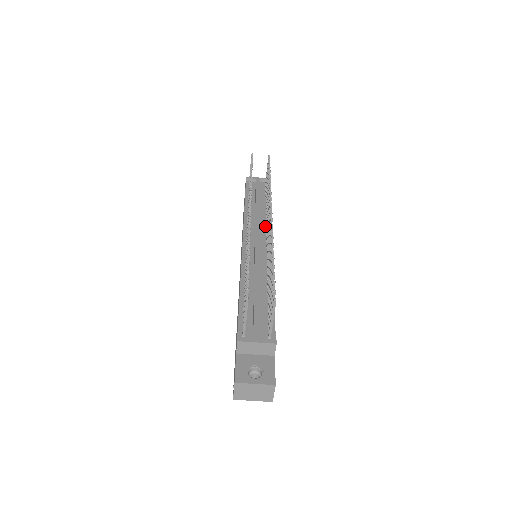
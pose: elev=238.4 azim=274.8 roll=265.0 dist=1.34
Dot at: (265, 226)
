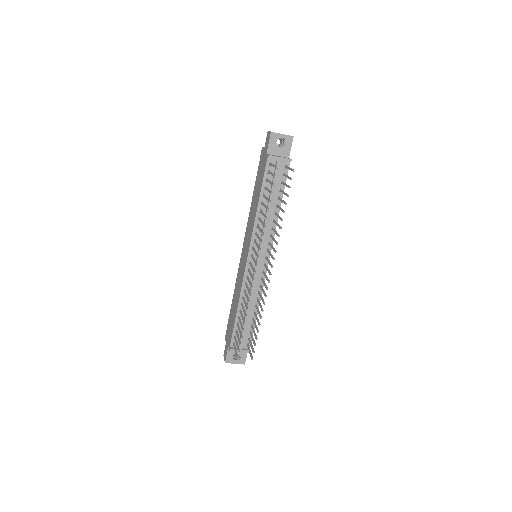
Dot at: (269, 238)
